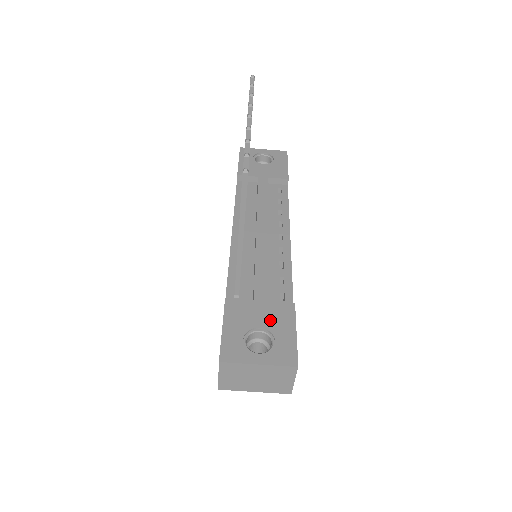
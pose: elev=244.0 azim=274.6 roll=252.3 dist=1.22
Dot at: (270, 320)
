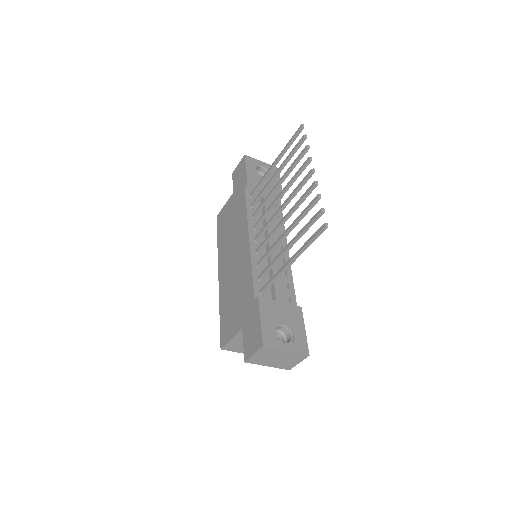
Dot at: (289, 318)
